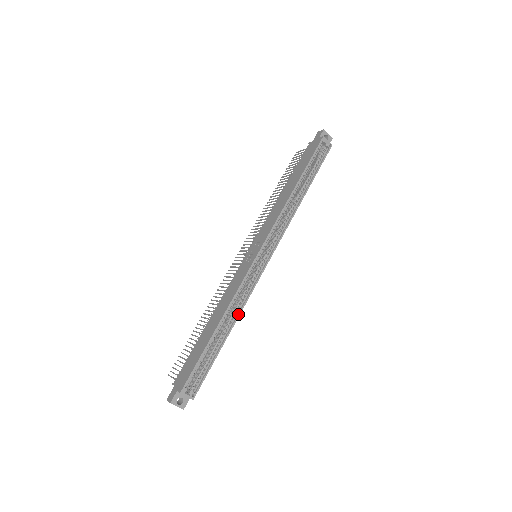
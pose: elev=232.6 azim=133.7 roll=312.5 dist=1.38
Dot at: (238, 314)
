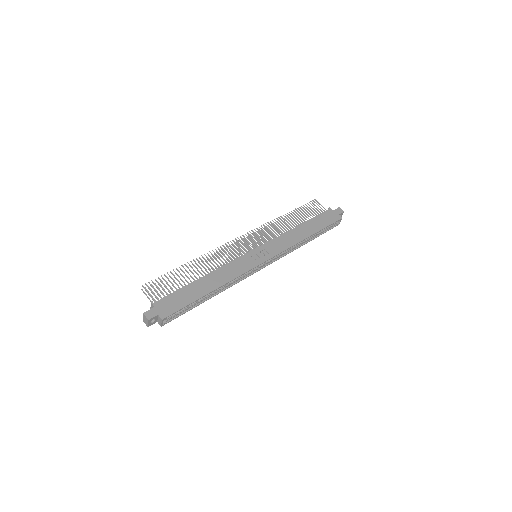
Dot at: (224, 290)
